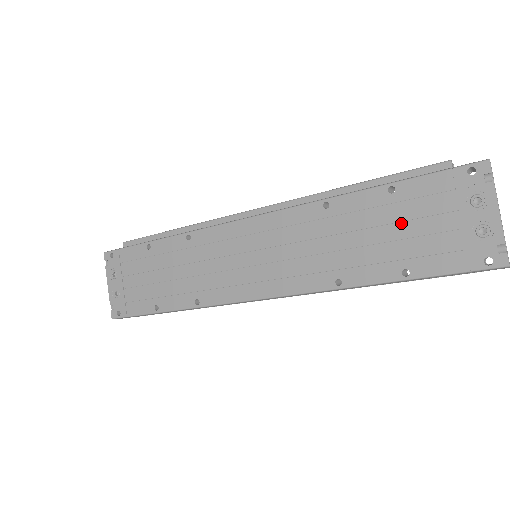
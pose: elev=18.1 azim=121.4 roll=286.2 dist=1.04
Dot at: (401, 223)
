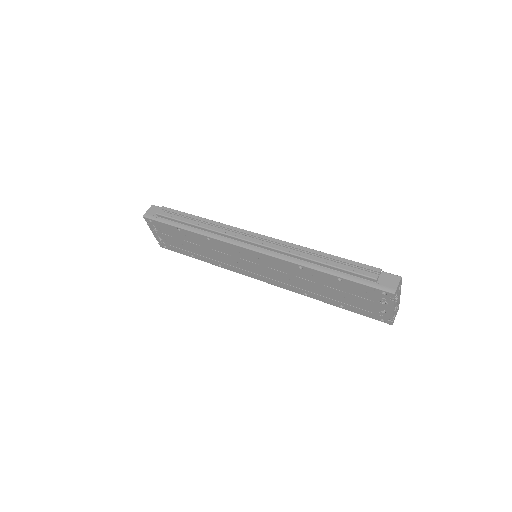
Dot at: (343, 292)
